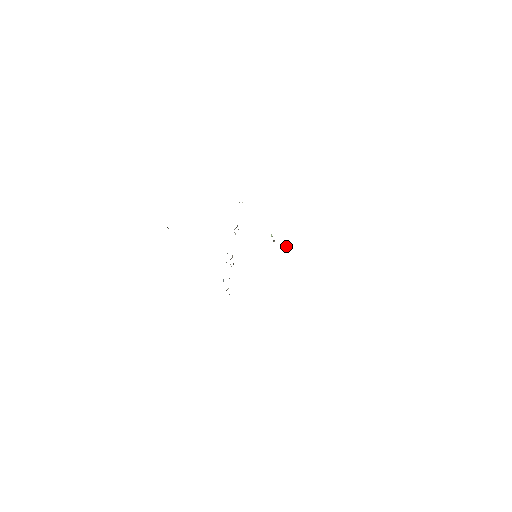
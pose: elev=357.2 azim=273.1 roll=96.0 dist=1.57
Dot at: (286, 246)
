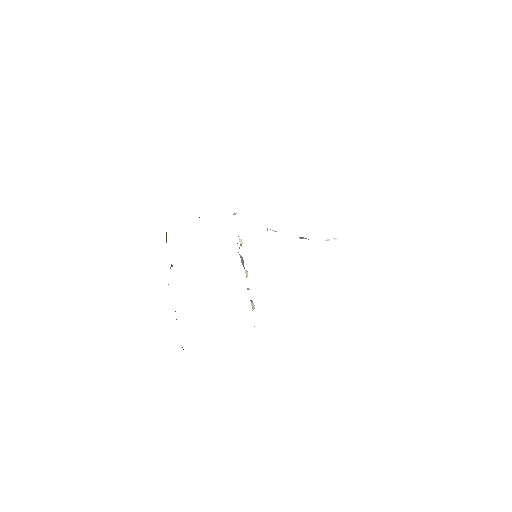
Dot at: (330, 239)
